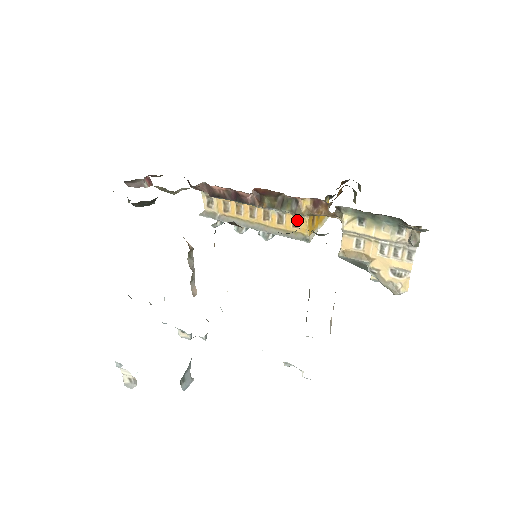
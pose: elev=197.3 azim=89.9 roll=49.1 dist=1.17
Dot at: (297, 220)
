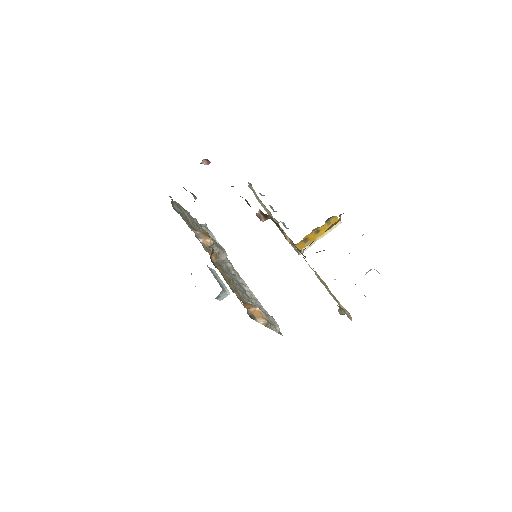
Dot at: occluded
